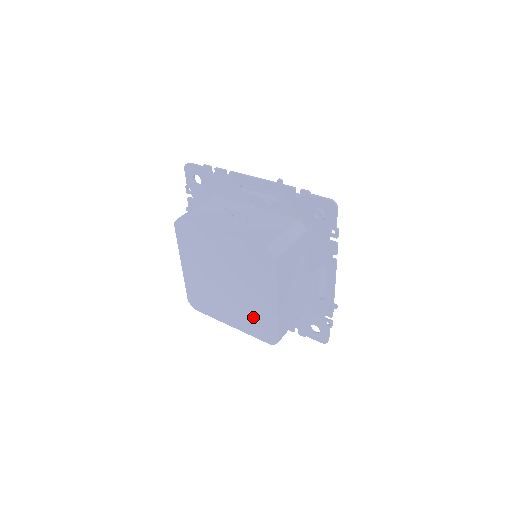
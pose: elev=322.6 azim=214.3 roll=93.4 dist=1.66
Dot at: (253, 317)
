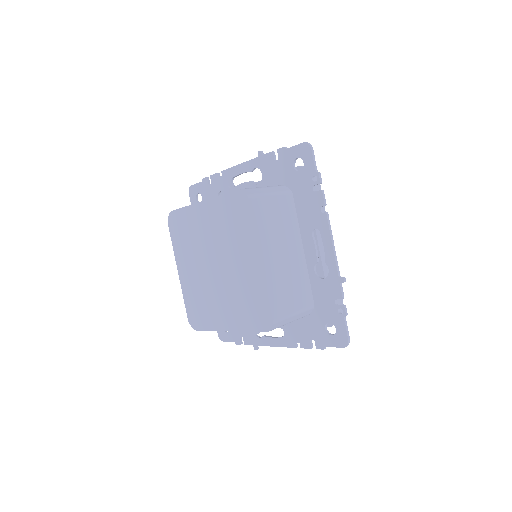
Dot at: (244, 299)
